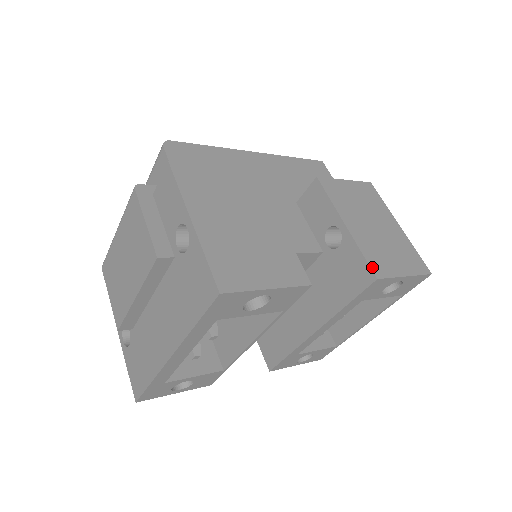
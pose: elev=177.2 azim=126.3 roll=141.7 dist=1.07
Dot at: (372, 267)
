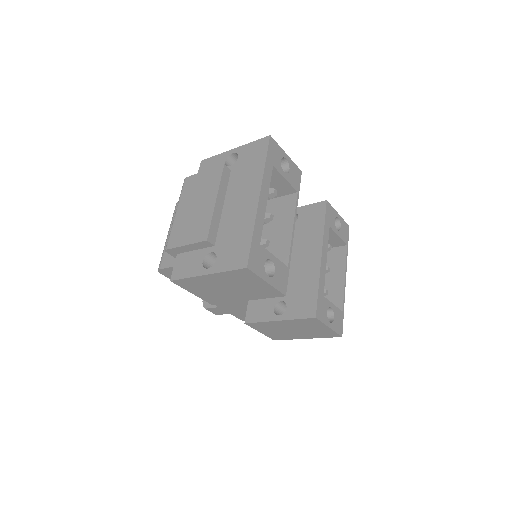
Dot at: (320, 203)
